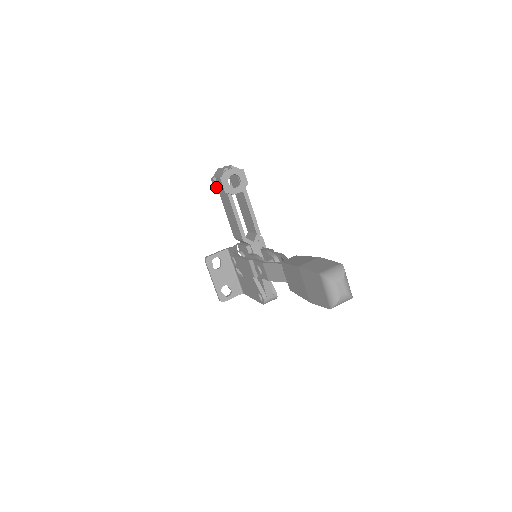
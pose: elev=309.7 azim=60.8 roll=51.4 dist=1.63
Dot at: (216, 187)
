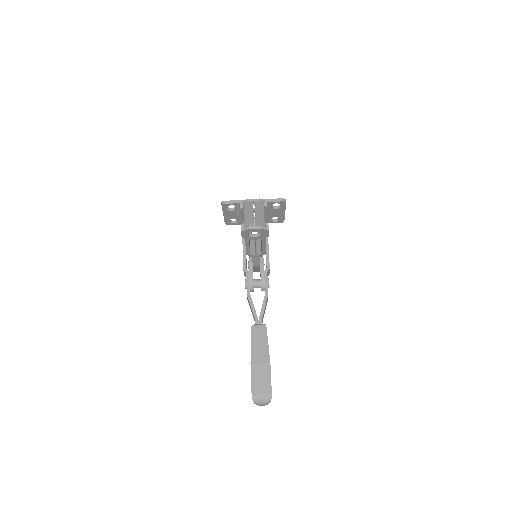
Dot at: (241, 213)
